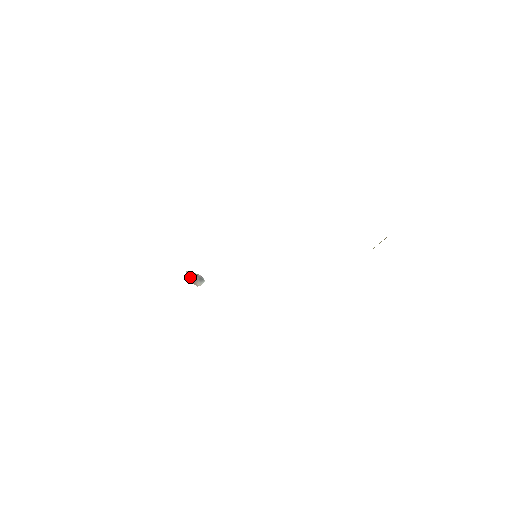
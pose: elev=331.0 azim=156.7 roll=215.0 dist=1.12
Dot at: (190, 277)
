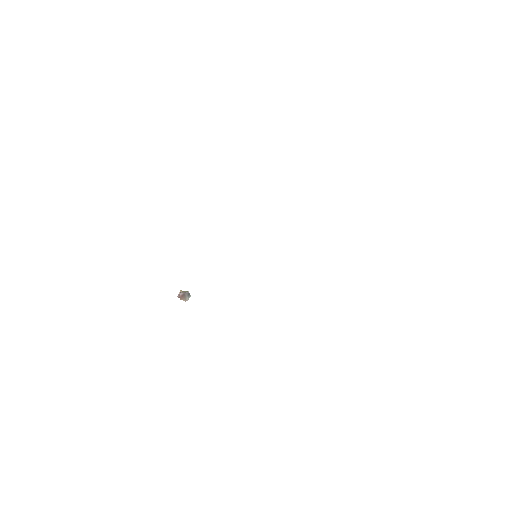
Dot at: (181, 295)
